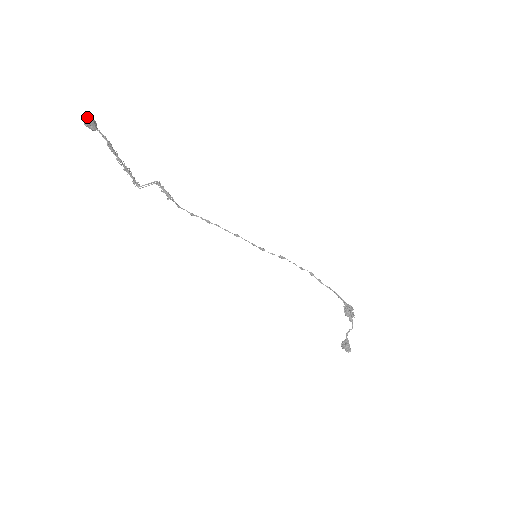
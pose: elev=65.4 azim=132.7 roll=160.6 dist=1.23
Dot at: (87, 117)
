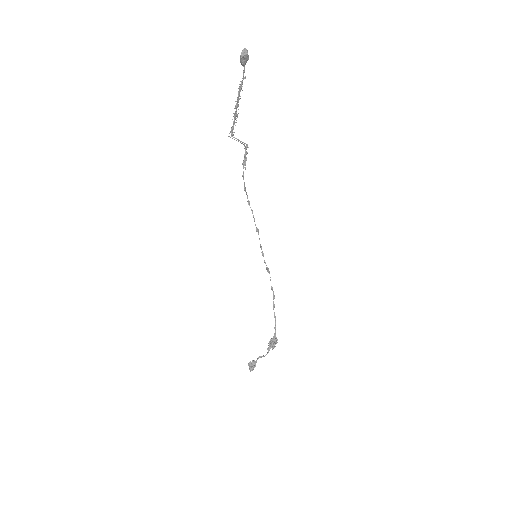
Dot at: occluded
